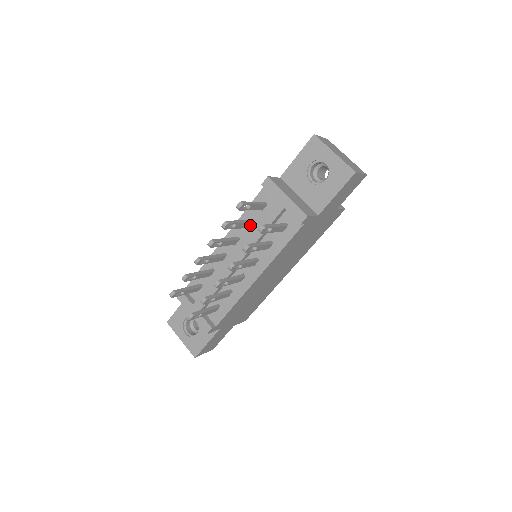
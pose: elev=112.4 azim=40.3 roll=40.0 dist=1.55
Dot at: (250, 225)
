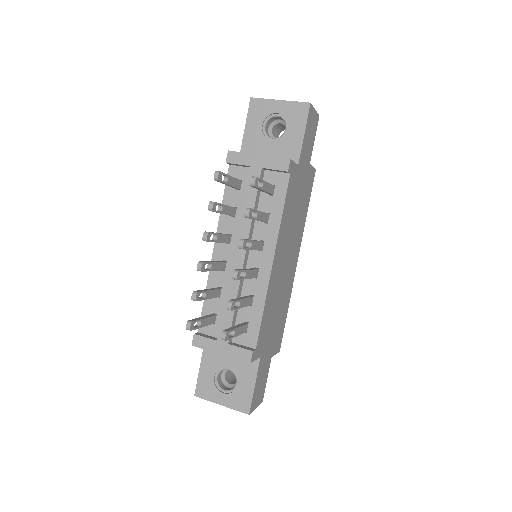
Dot at: (235, 213)
